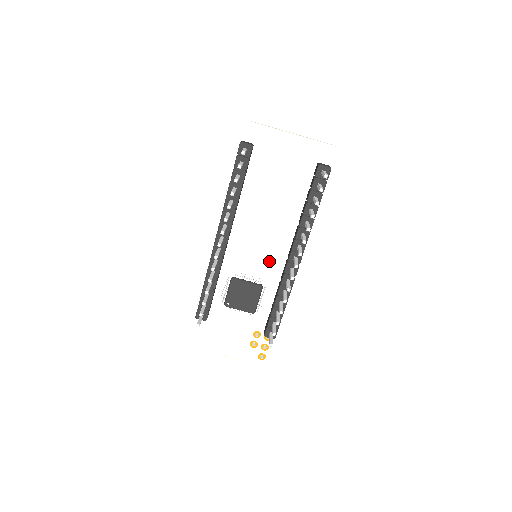
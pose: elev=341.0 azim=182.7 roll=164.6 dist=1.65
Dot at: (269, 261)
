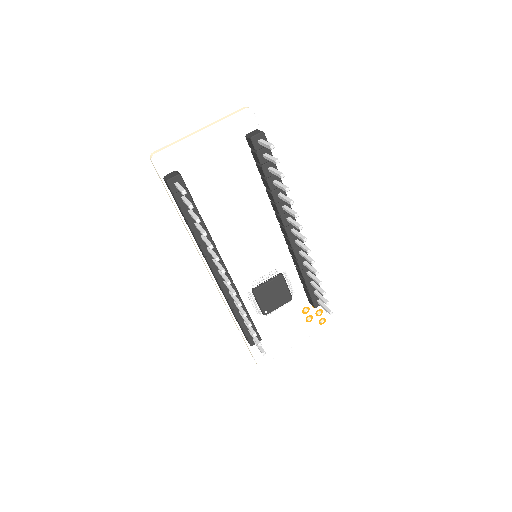
Dot at: (270, 250)
